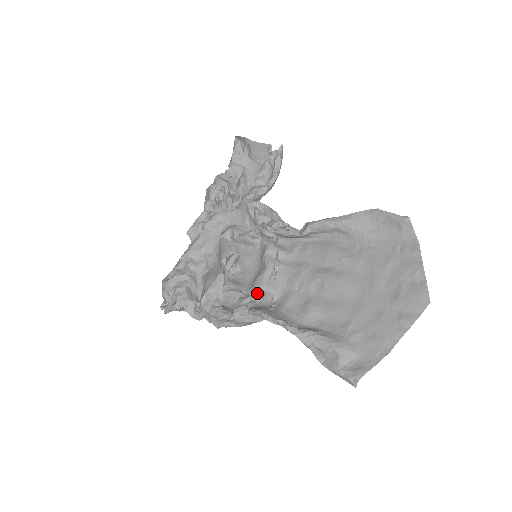
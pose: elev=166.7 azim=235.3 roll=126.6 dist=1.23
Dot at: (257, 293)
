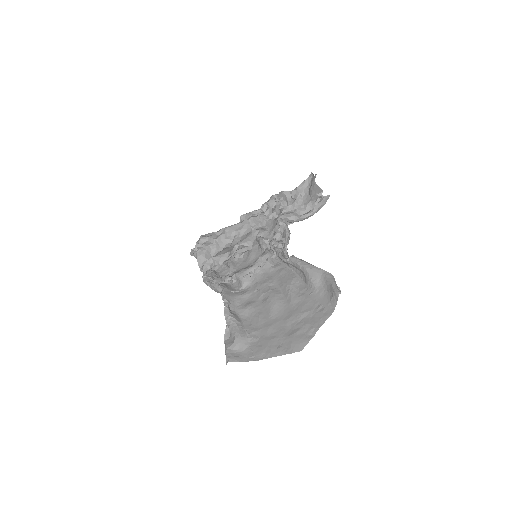
Dot at: (236, 278)
